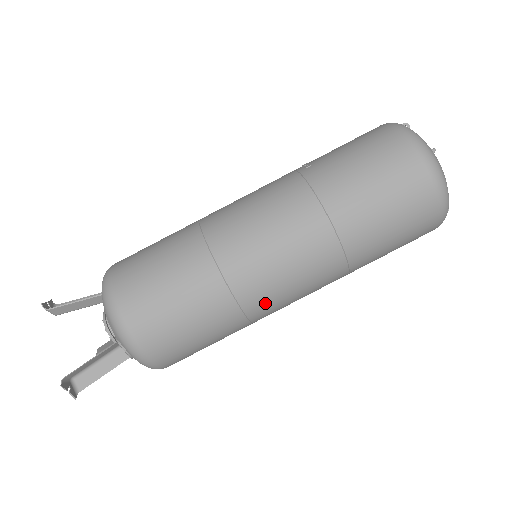
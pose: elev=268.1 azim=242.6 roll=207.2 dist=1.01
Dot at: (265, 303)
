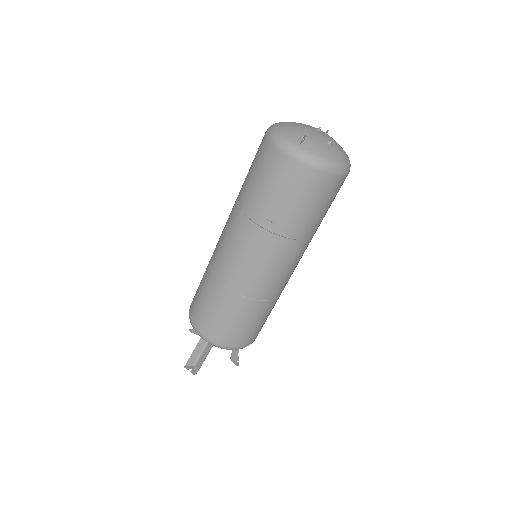
Dot at: occluded
